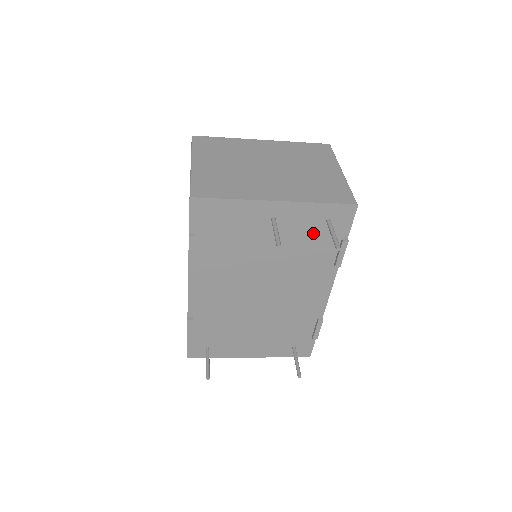
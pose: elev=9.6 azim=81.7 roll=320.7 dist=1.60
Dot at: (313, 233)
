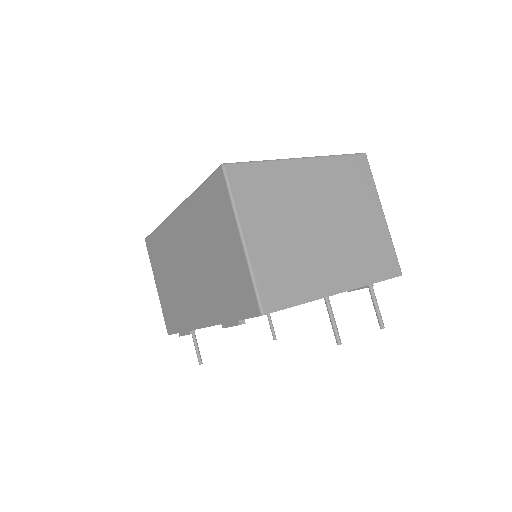
Dot at: occluded
